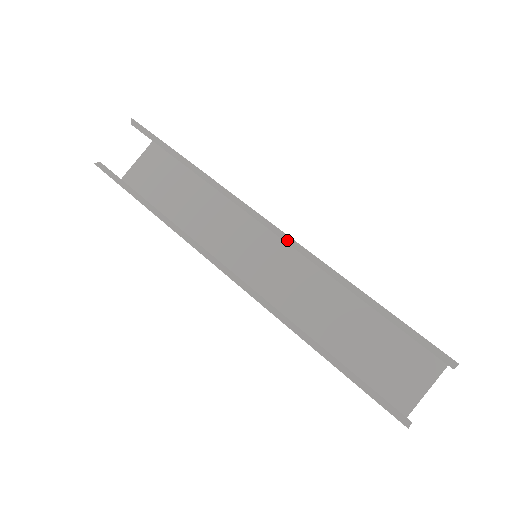
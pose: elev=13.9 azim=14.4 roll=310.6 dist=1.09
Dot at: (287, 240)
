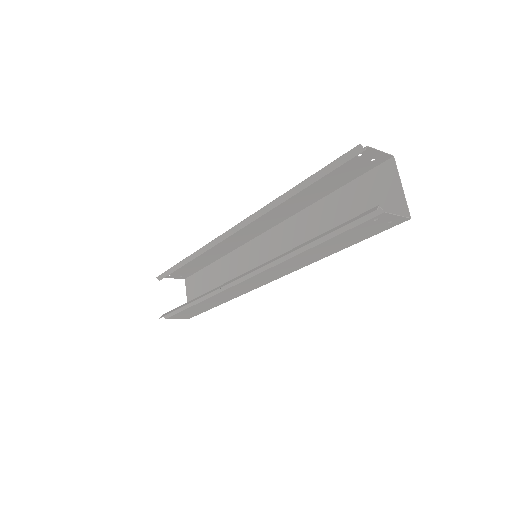
Dot at: (245, 224)
